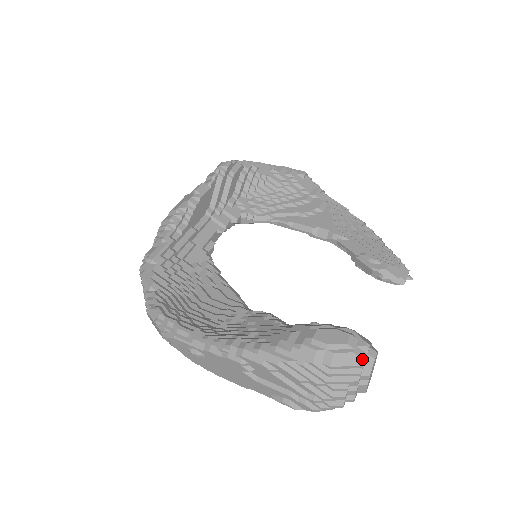
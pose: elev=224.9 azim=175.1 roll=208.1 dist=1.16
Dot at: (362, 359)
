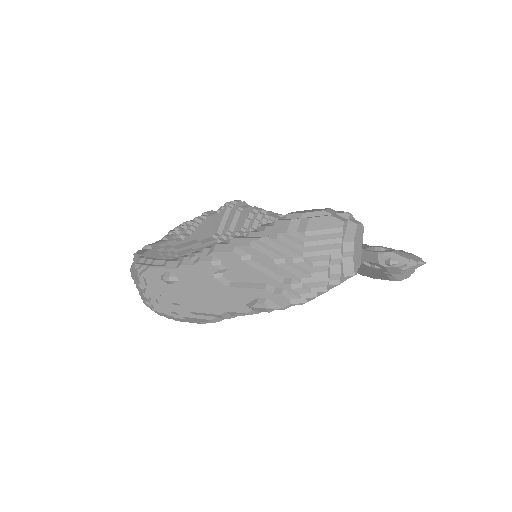
Dot at: (341, 221)
